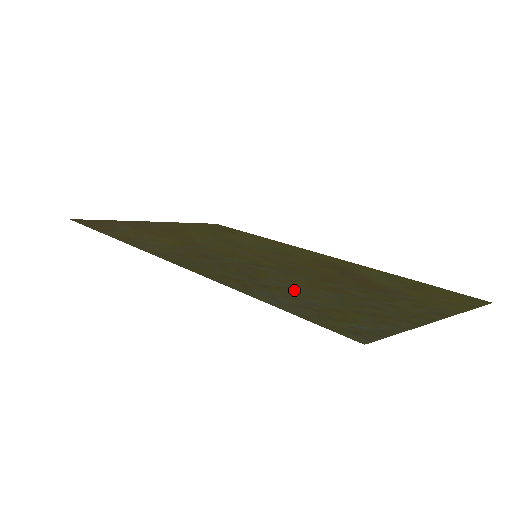
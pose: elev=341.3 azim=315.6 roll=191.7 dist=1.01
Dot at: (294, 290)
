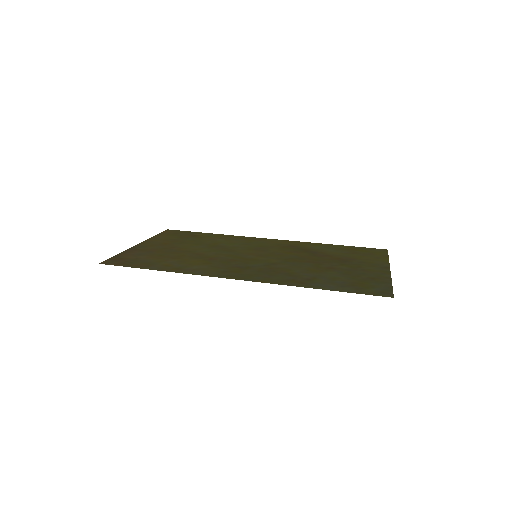
Dot at: (321, 277)
